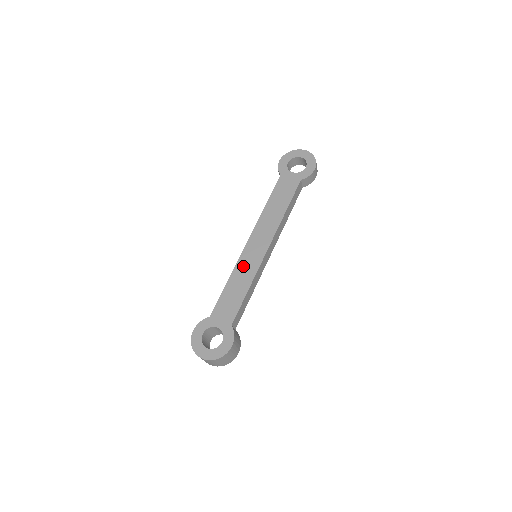
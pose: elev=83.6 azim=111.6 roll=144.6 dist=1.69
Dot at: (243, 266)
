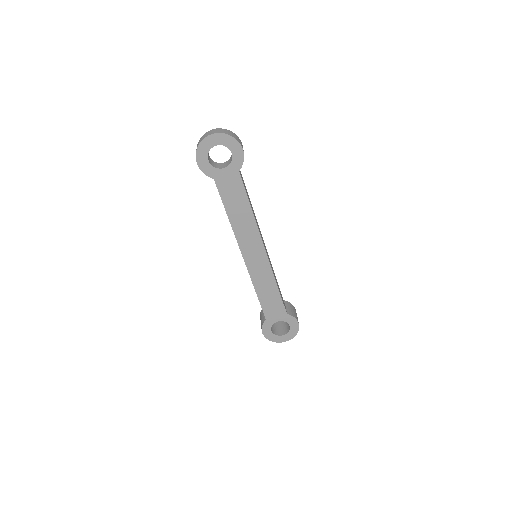
Dot at: (258, 276)
